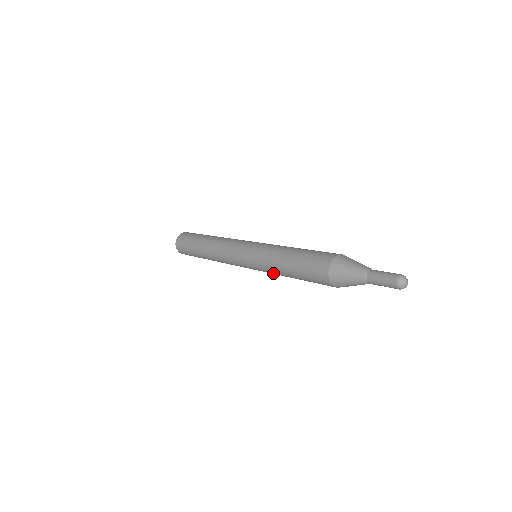
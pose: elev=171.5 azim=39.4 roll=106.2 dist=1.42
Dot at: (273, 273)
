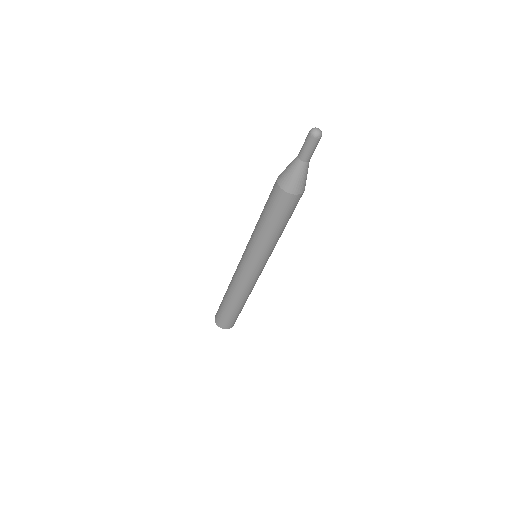
Dot at: (253, 234)
